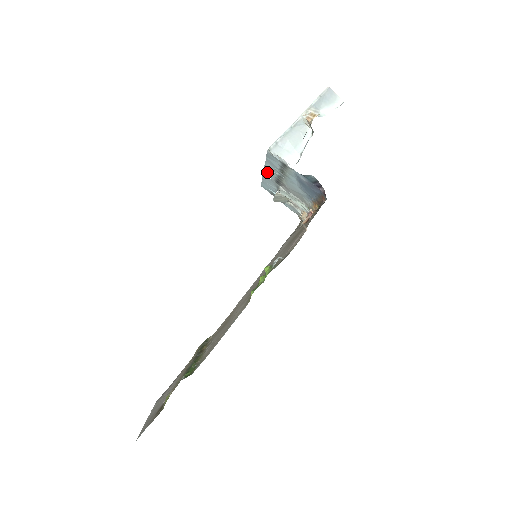
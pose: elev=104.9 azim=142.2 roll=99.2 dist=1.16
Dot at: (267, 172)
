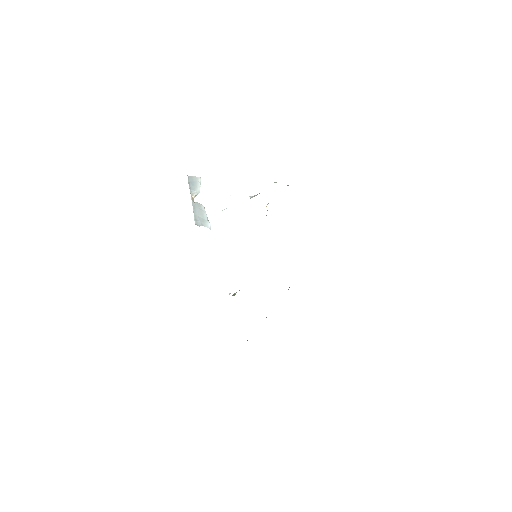
Dot at: occluded
